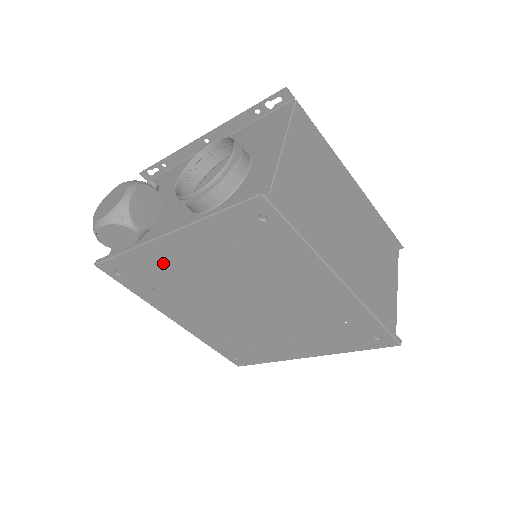
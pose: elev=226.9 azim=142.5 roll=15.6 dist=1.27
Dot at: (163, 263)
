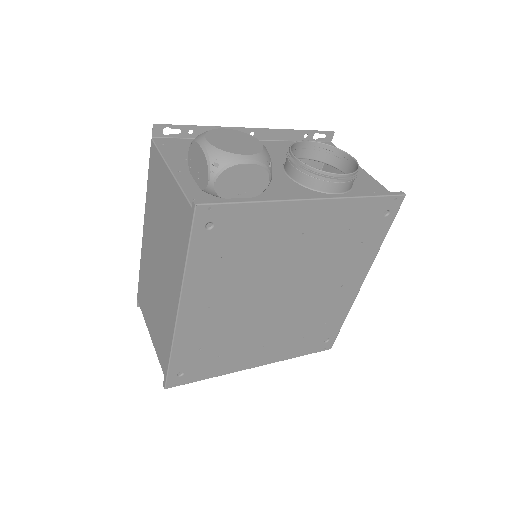
Dot at: (275, 228)
